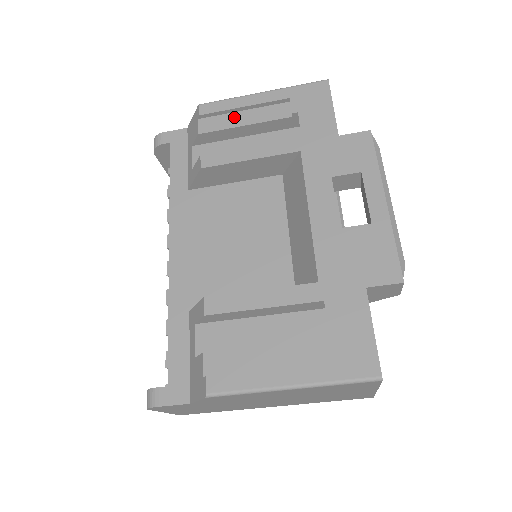
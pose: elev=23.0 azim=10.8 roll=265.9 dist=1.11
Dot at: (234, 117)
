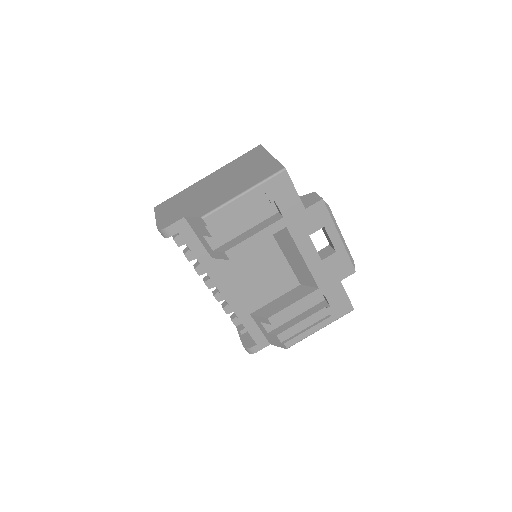
Dot at: (231, 216)
